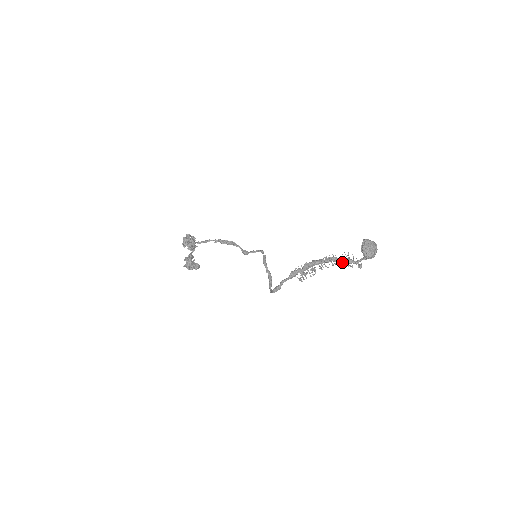
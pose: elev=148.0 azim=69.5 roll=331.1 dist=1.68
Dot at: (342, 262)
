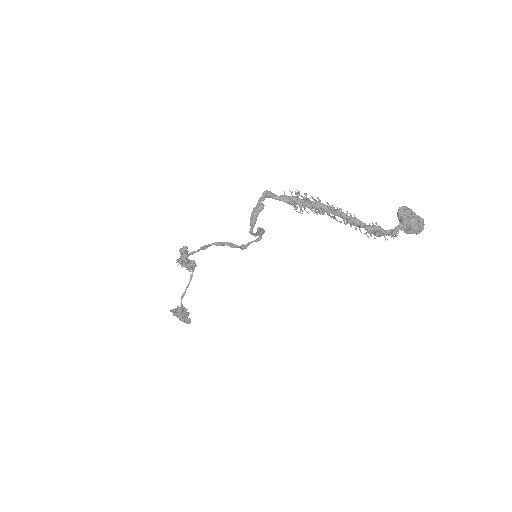
Dot at: (366, 225)
